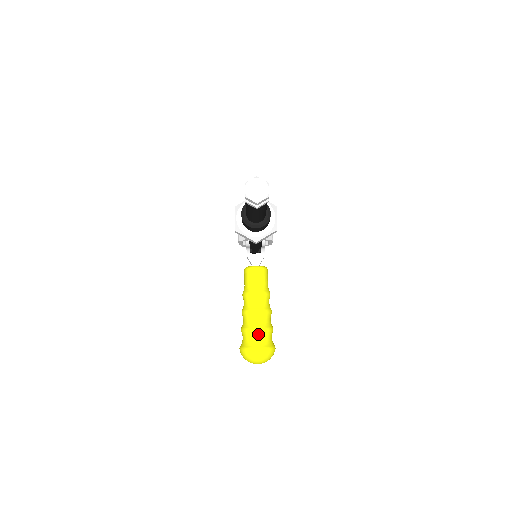
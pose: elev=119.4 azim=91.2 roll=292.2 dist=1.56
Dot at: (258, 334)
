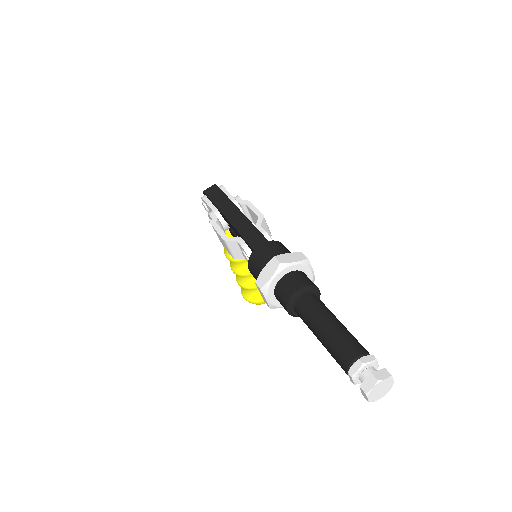
Dot at: occluded
